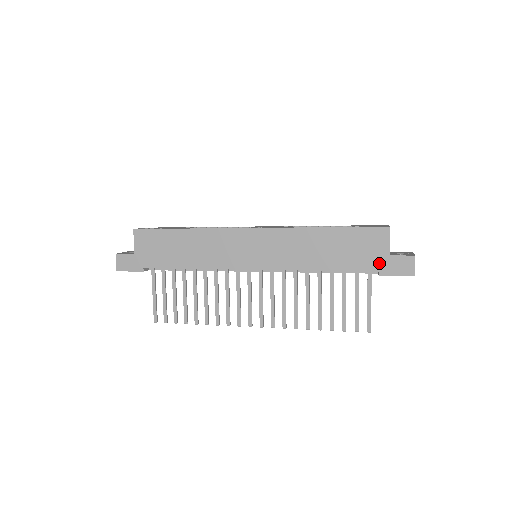
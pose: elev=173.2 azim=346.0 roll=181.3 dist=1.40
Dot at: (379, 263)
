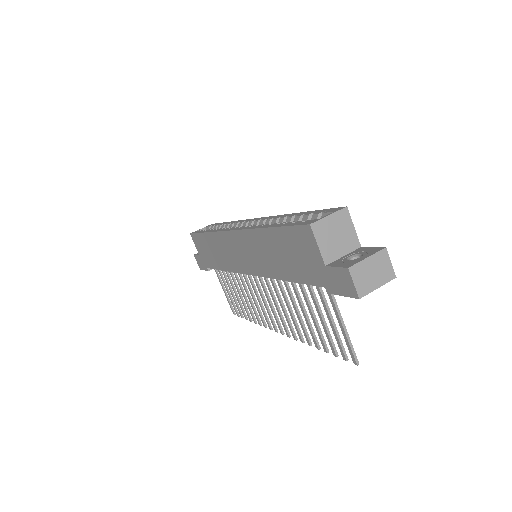
Dot at: (321, 276)
